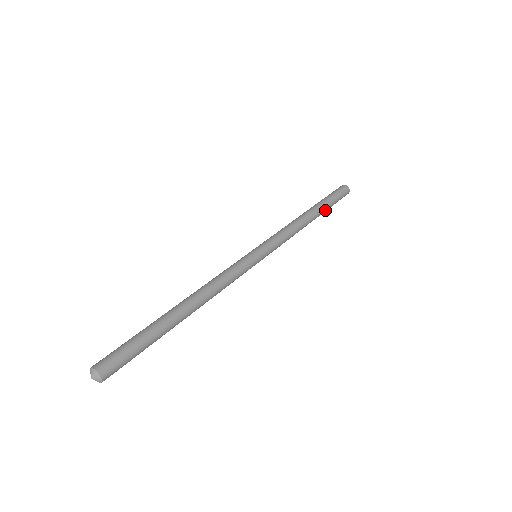
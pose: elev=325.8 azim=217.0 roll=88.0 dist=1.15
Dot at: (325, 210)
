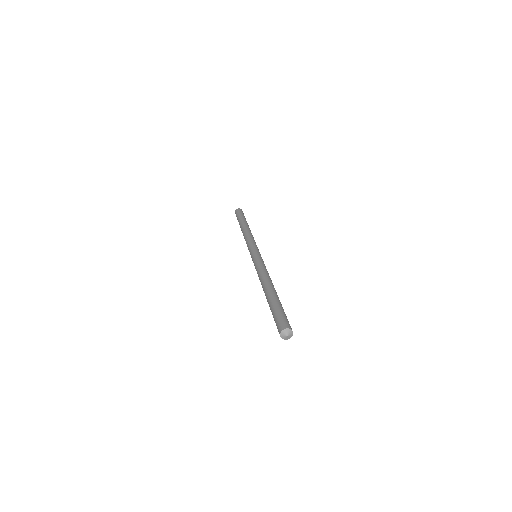
Dot at: occluded
